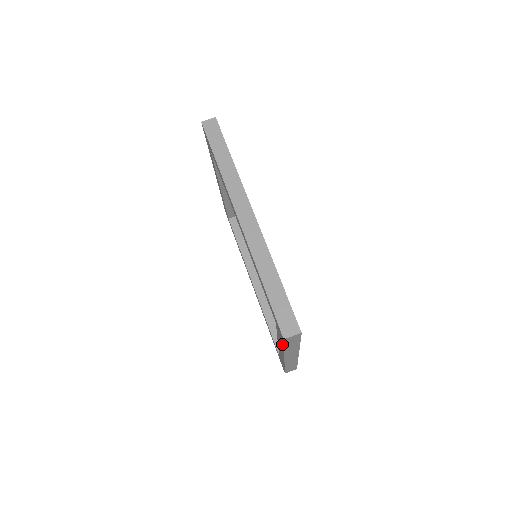
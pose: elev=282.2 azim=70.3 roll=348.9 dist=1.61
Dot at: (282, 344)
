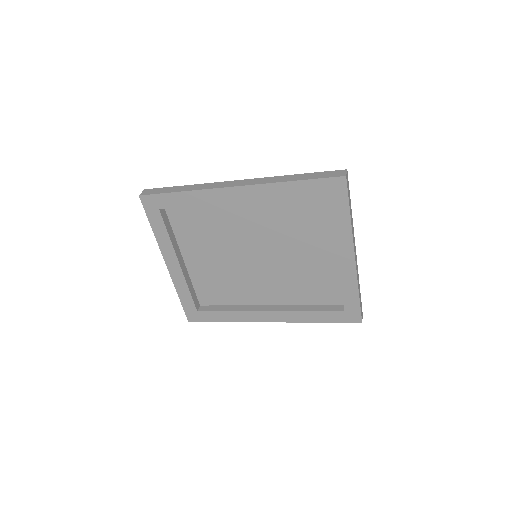
Dot at: (346, 210)
